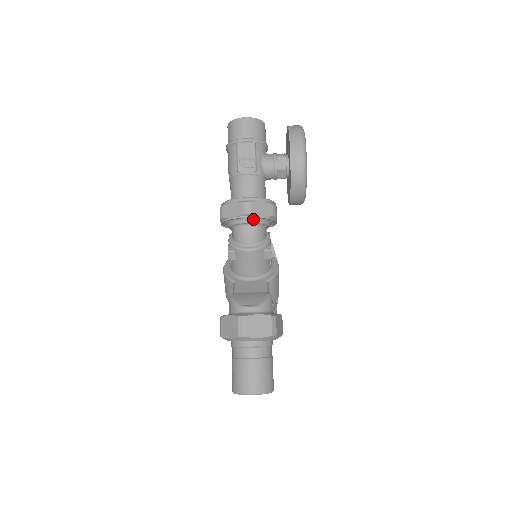
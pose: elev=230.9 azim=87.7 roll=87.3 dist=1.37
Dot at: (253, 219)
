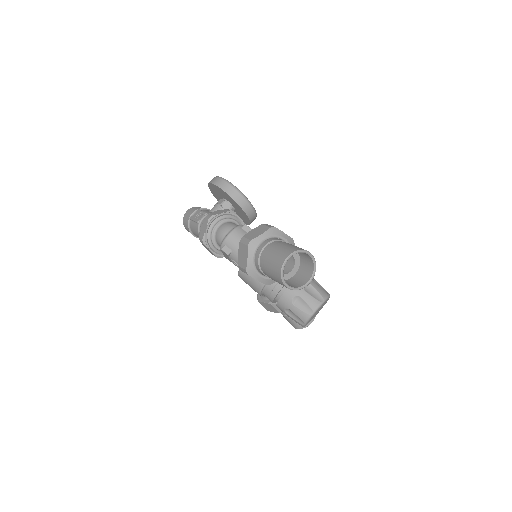
Dot at: (219, 220)
